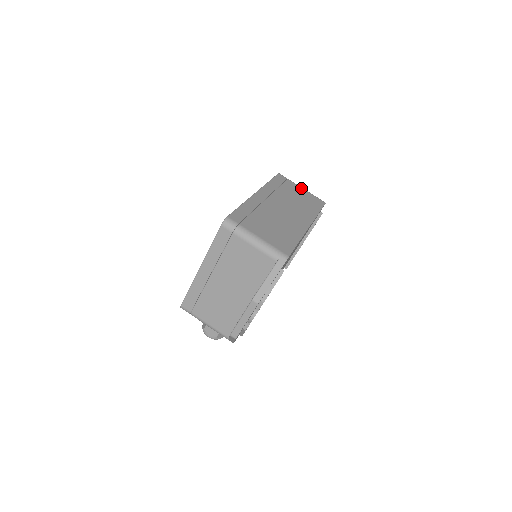
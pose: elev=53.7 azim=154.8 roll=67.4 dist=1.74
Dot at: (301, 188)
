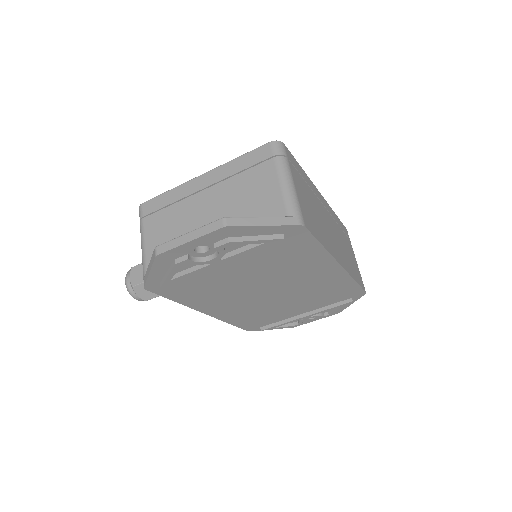
Dot at: (355, 258)
